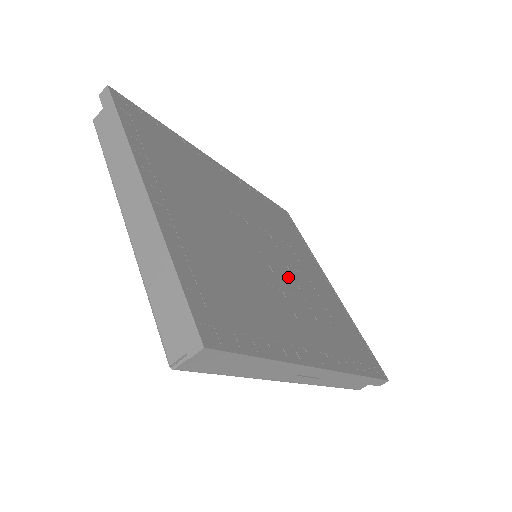
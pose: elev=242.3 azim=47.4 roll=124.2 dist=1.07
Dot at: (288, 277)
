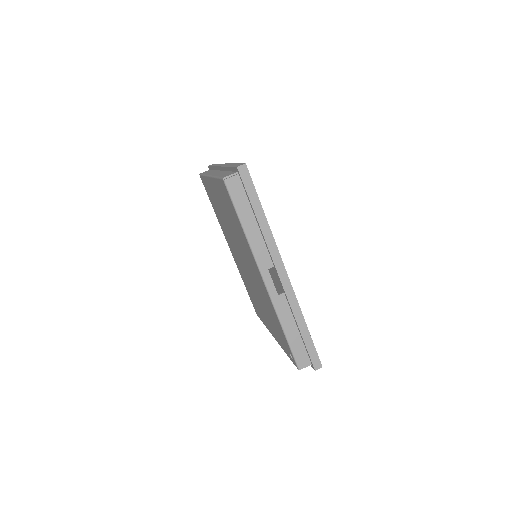
Dot at: occluded
